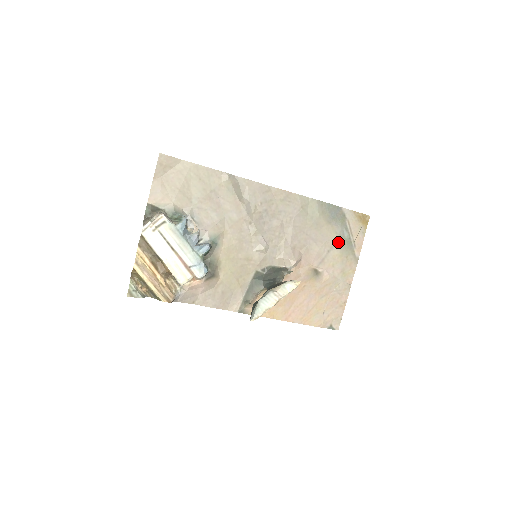
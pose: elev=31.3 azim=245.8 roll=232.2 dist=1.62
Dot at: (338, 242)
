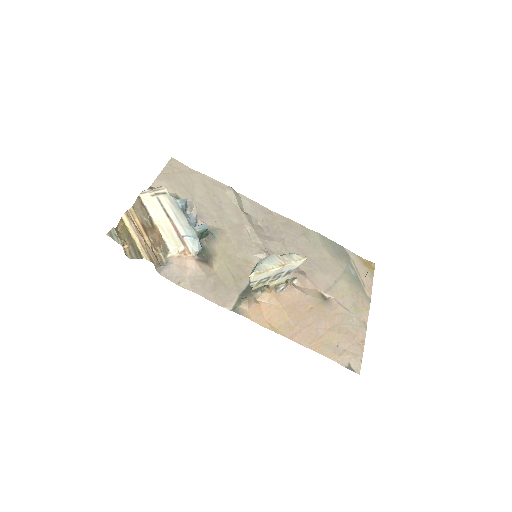
Dot at: (345, 276)
